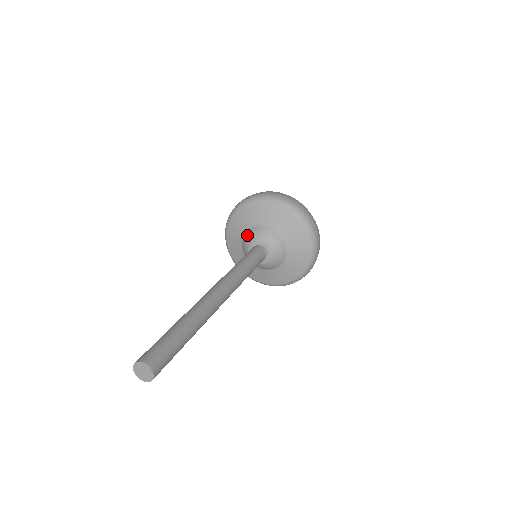
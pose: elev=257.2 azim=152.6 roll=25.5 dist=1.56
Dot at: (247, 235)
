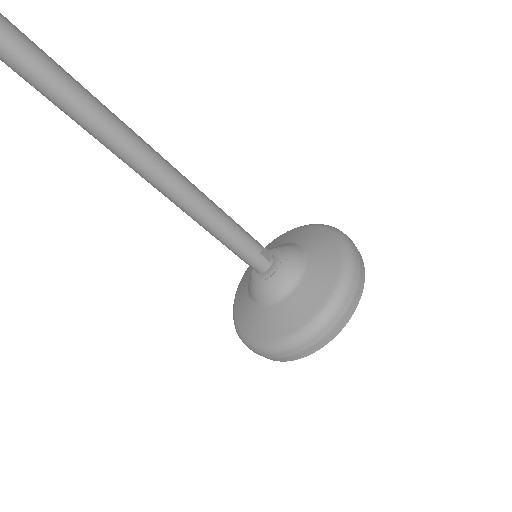
Dot at: occluded
